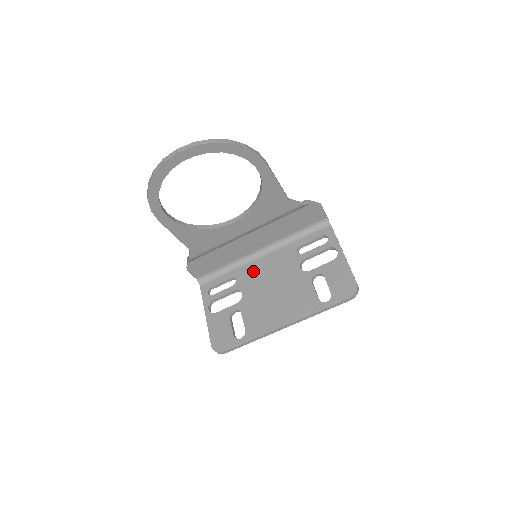
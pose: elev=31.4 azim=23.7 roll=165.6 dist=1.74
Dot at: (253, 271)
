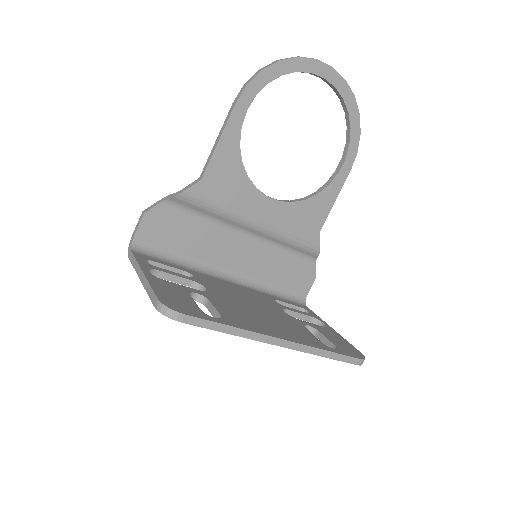
Dot at: (219, 283)
